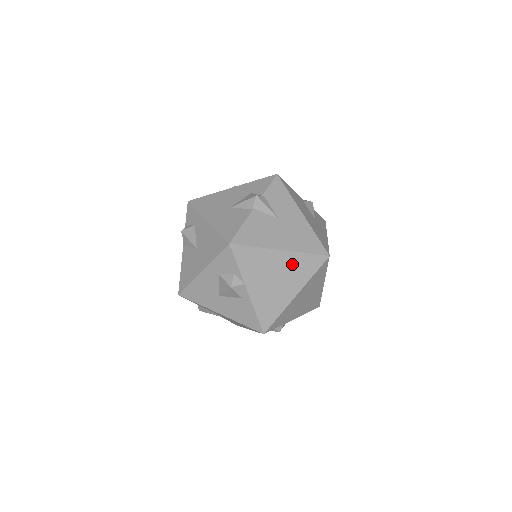
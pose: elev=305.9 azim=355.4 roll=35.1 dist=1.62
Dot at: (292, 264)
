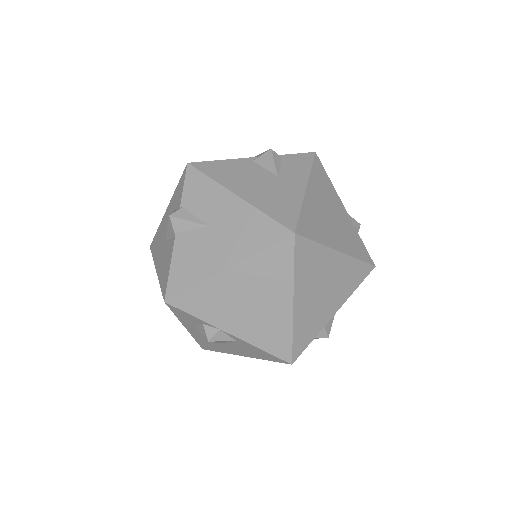
Dot at: (254, 275)
